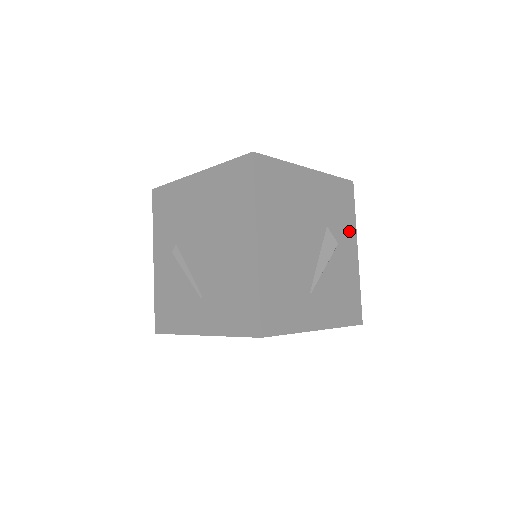
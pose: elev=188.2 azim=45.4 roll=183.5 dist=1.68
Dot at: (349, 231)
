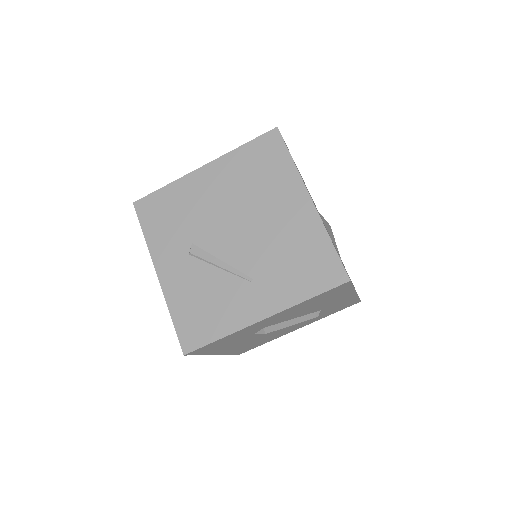
Dot at: occluded
